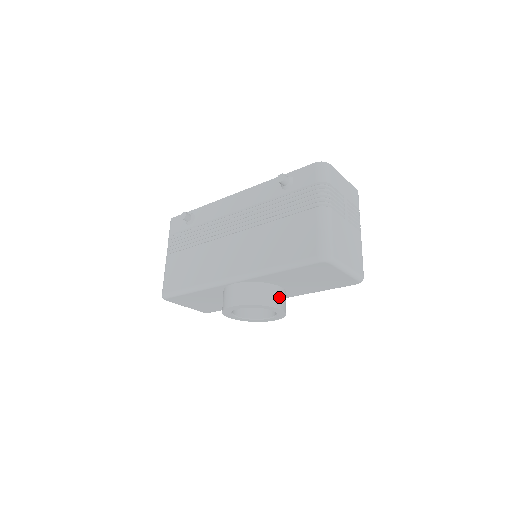
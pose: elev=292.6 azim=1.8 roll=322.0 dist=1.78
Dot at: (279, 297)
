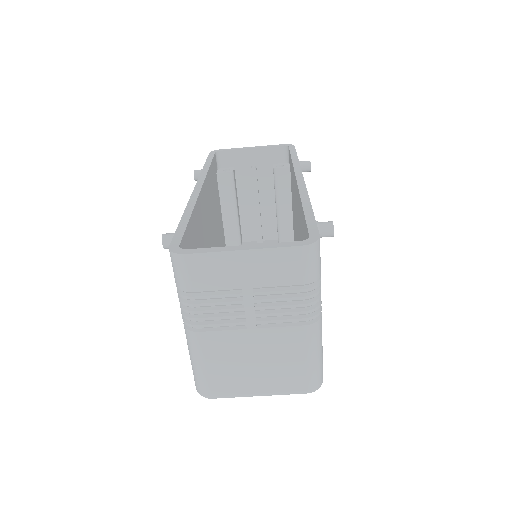
Dot at: occluded
